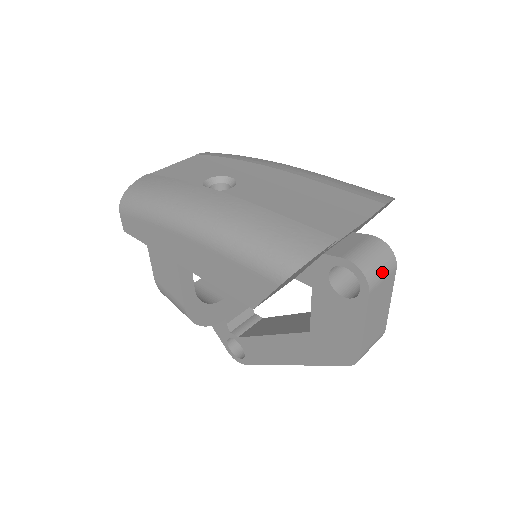
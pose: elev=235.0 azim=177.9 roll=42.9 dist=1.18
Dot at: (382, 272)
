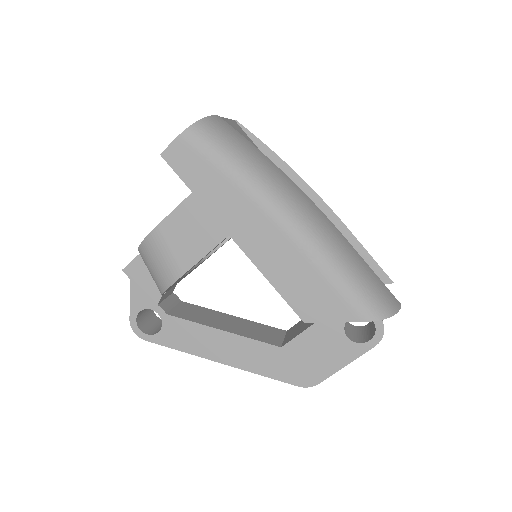
Dot at: occluded
